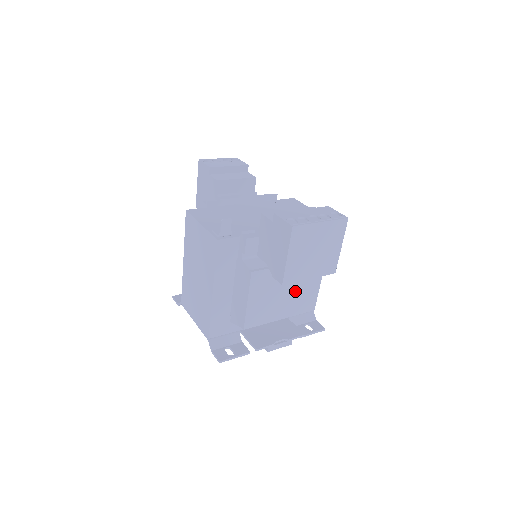
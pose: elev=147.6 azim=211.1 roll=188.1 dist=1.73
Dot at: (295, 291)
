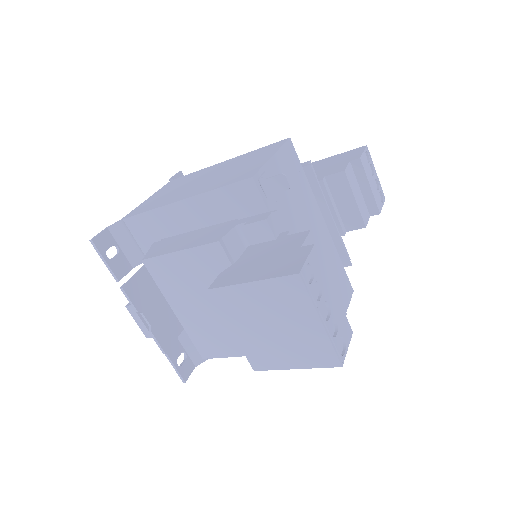
Dot at: (217, 320)
